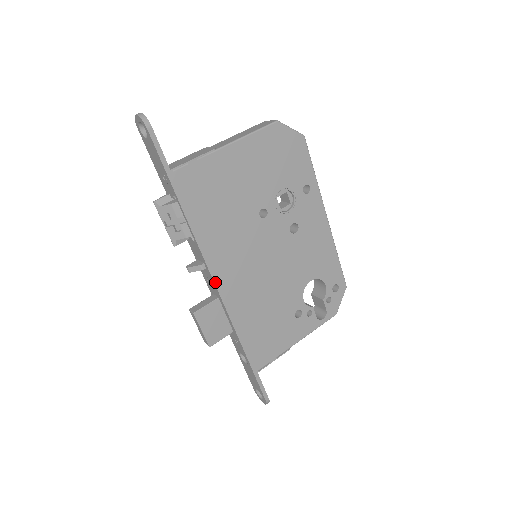
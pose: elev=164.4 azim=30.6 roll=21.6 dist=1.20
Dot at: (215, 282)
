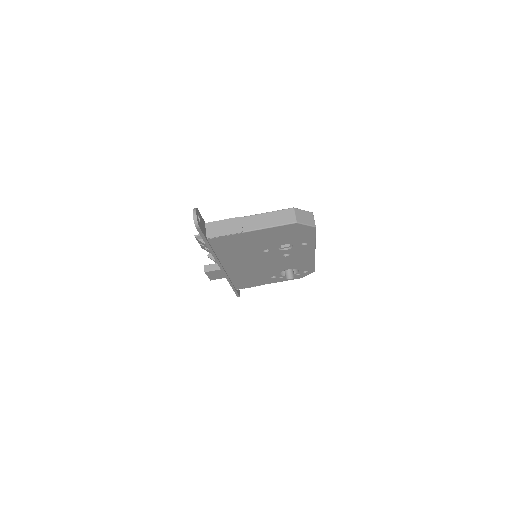
Dot at: (221, 269)
